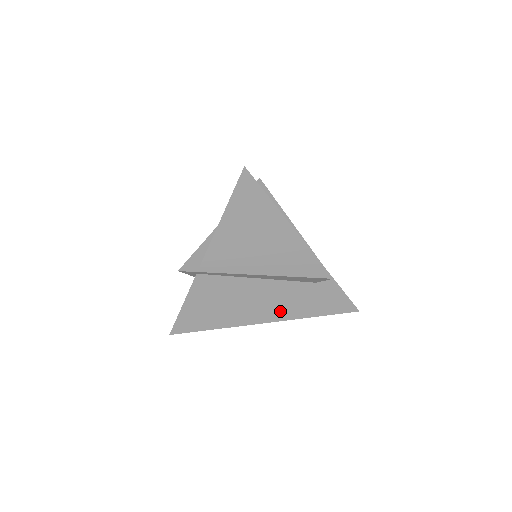
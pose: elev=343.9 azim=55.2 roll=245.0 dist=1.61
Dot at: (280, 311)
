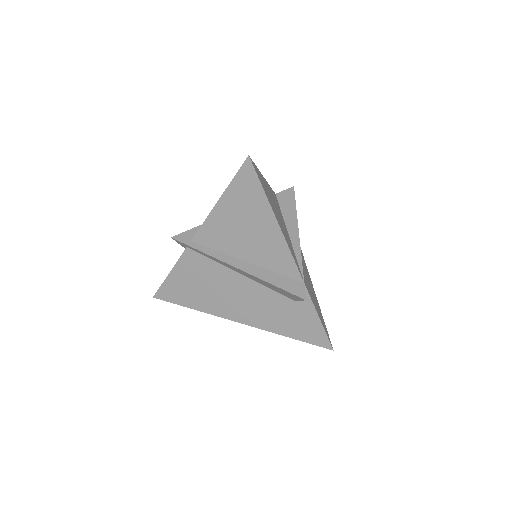
Dot at: (255, 316)
